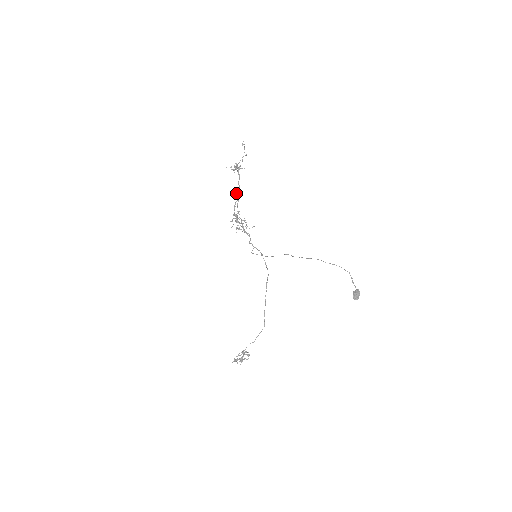
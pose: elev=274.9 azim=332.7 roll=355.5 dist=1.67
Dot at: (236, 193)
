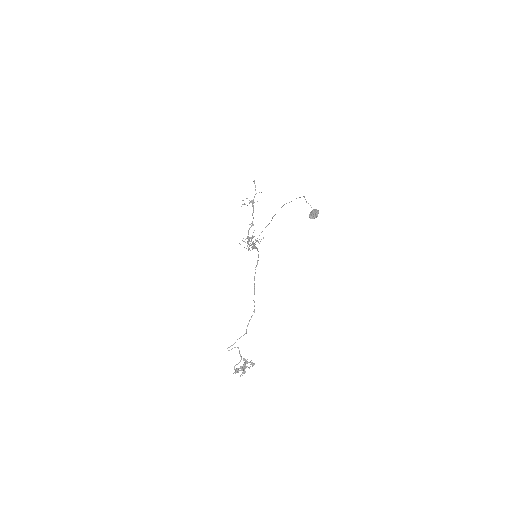
Dot at: occluded
